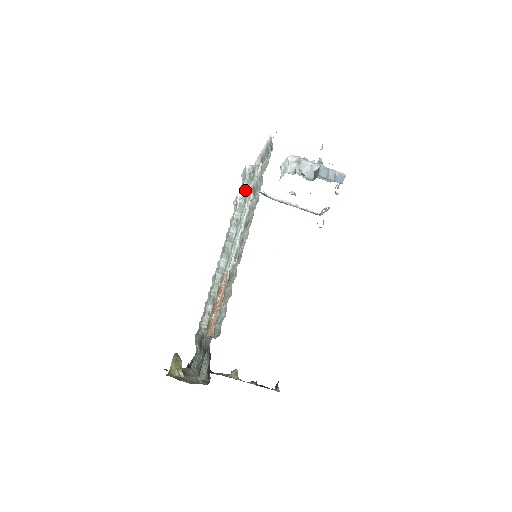
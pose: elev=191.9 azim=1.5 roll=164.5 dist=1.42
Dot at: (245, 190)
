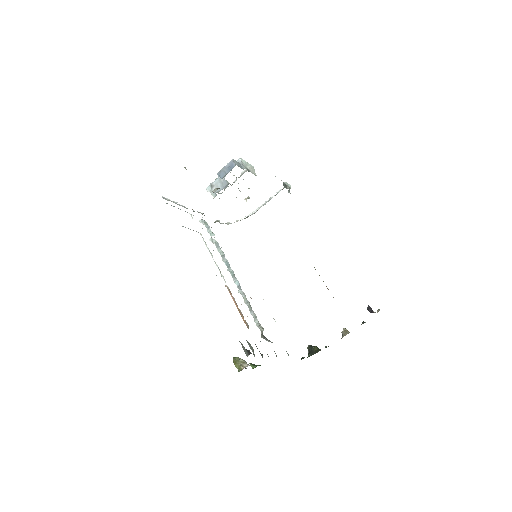
Dot at: (211, 233)
